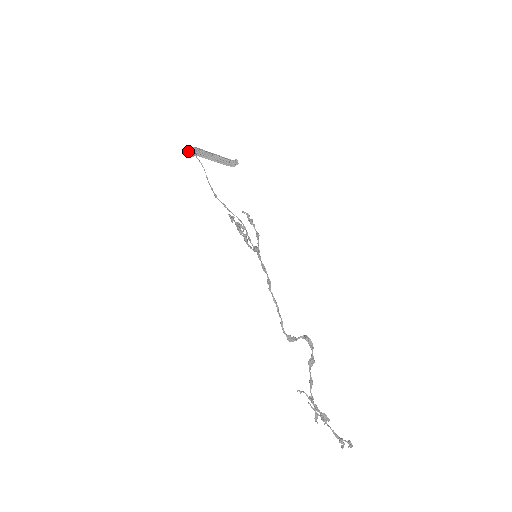
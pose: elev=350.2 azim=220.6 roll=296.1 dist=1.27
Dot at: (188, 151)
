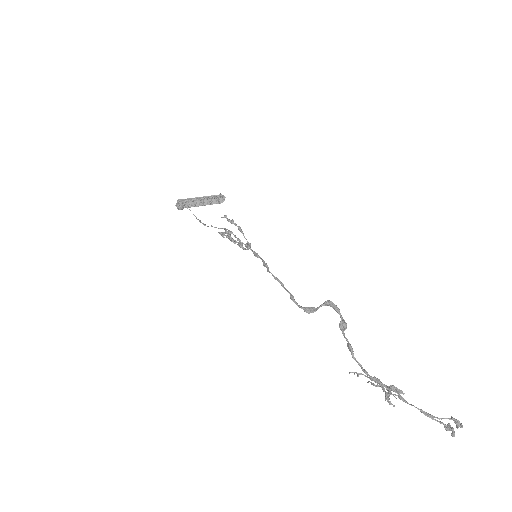
Dot at: (176, 206)
